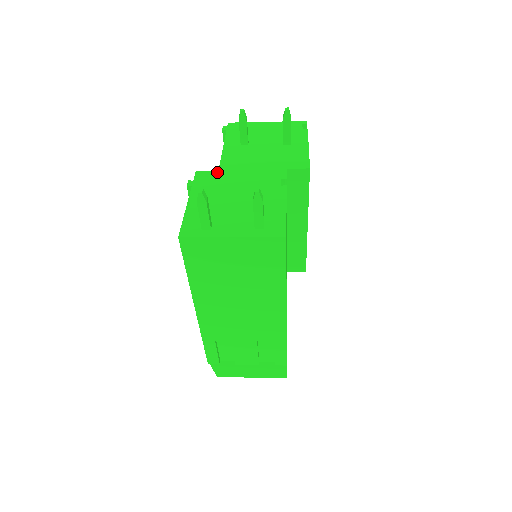
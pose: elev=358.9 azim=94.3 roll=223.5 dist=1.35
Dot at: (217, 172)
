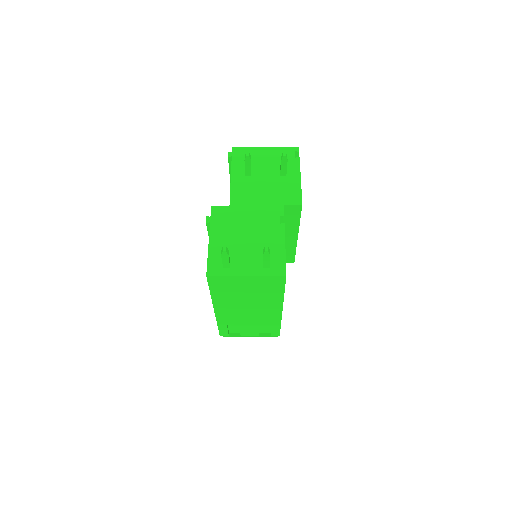
Dot at: (229, 207)
